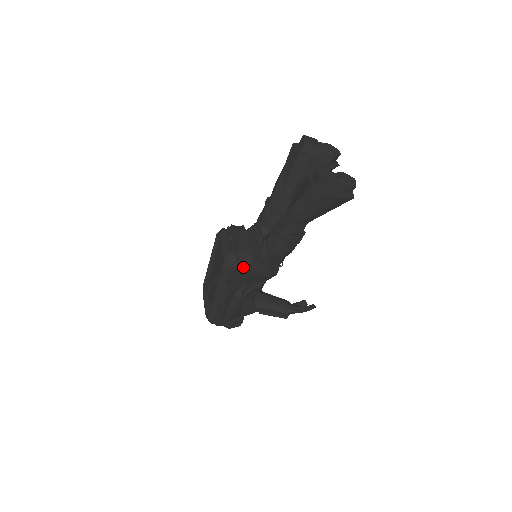
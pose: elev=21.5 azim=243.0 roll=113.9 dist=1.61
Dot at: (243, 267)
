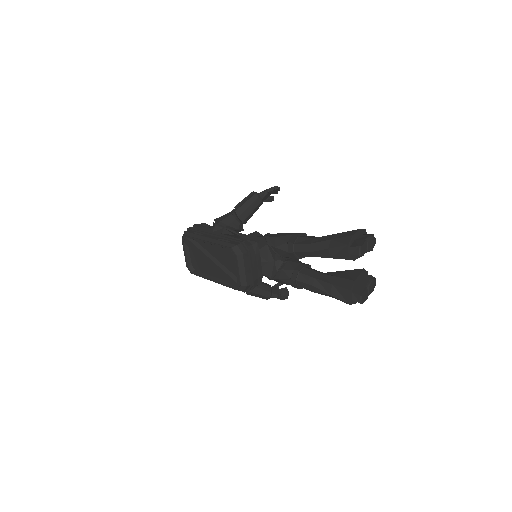
Dot at: occluded
